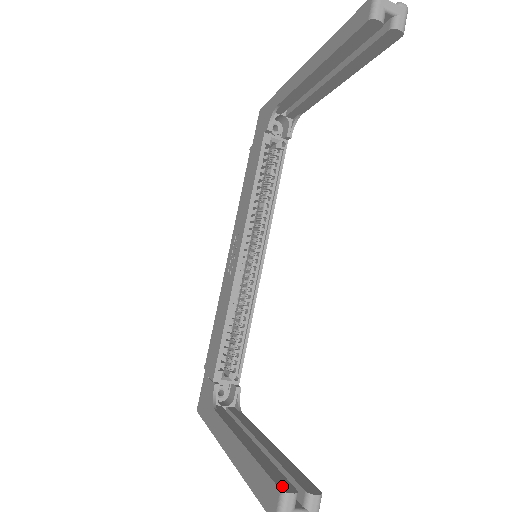
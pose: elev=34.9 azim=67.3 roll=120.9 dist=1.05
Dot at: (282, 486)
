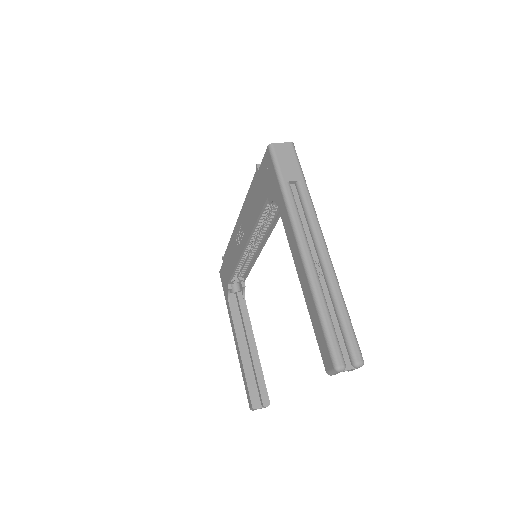
Dot at: (253, 404)
